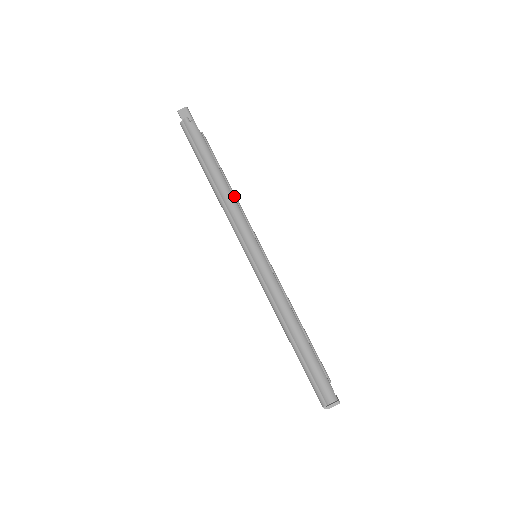
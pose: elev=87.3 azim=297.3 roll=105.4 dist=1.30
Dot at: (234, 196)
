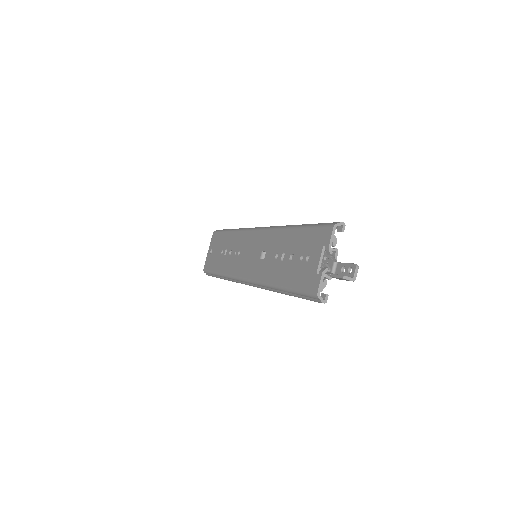
Dot at: occluded
